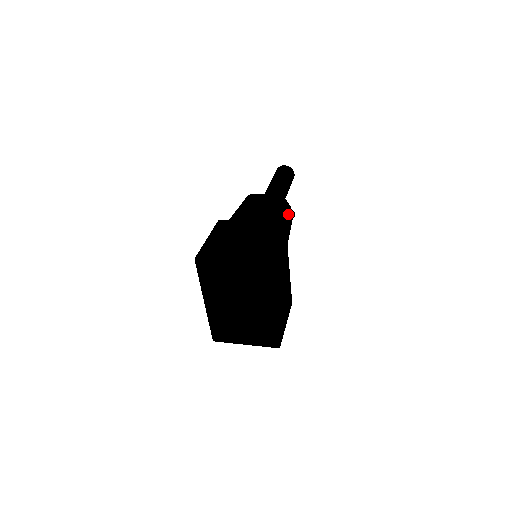
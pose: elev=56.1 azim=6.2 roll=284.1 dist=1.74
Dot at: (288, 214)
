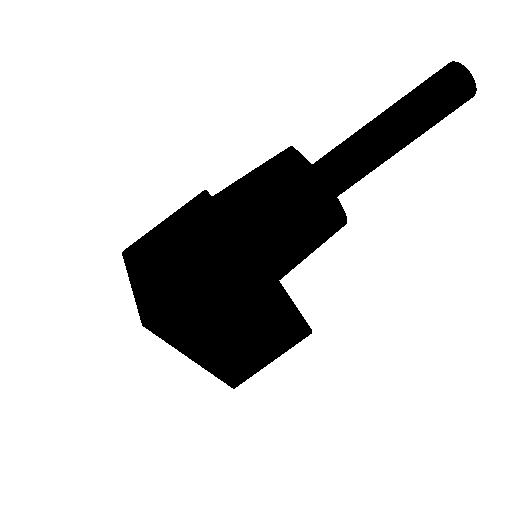
Dot at: (308, 217)
